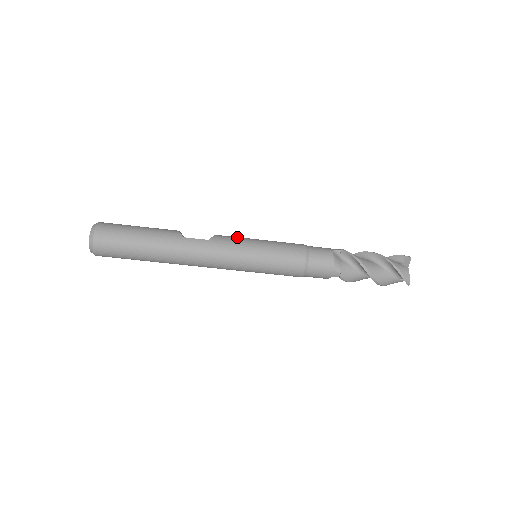
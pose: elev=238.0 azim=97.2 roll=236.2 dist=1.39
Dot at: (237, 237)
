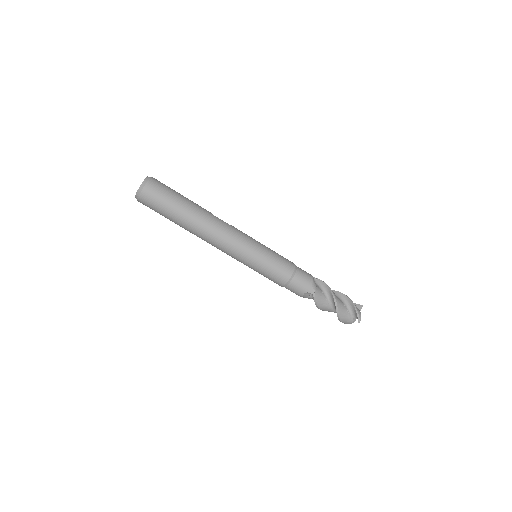
Dot at: occluded
